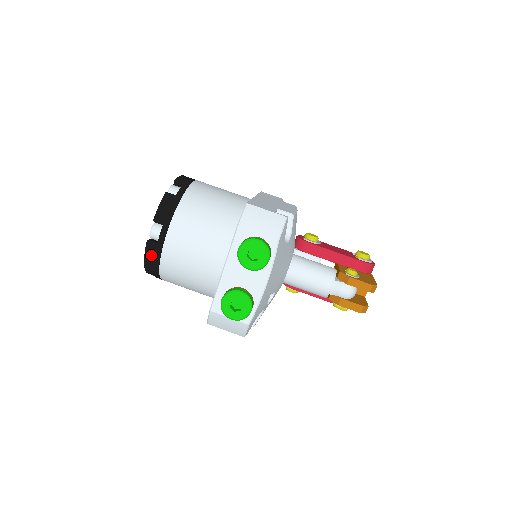
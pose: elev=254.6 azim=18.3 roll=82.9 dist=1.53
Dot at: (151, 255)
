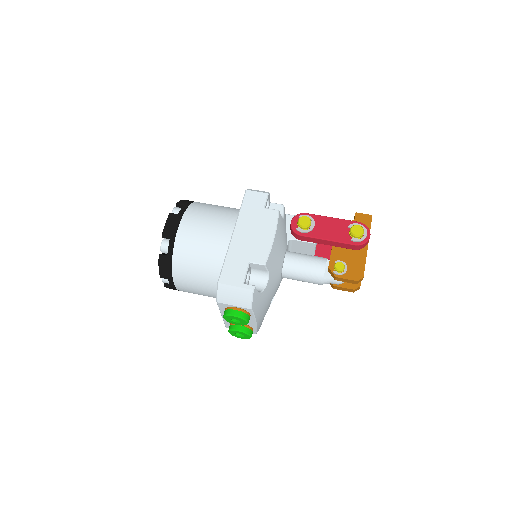
Dot at: occluded
